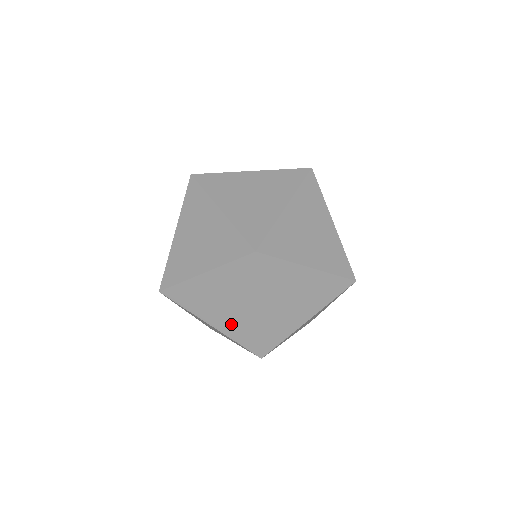
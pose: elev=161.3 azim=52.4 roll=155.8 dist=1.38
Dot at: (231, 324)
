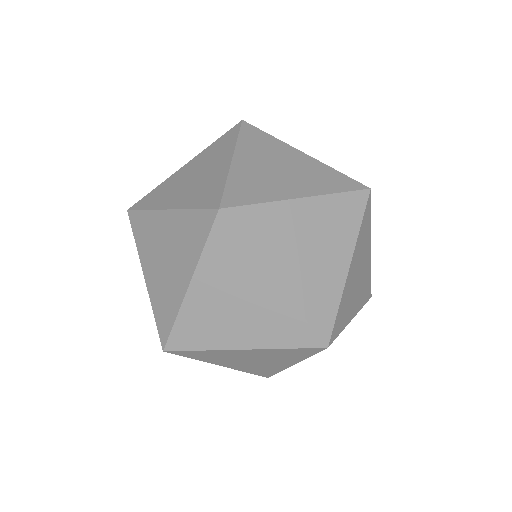
Dot at: (262, 328)
